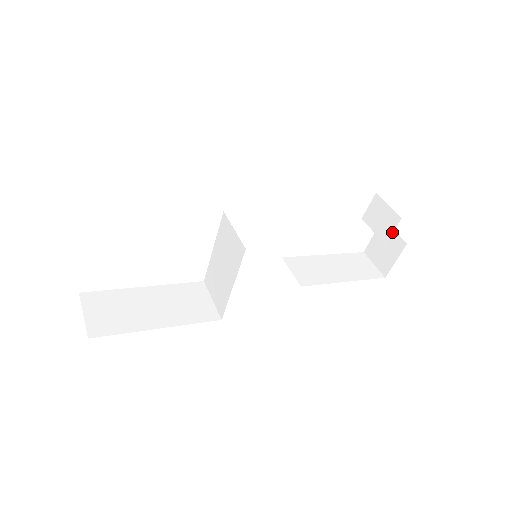
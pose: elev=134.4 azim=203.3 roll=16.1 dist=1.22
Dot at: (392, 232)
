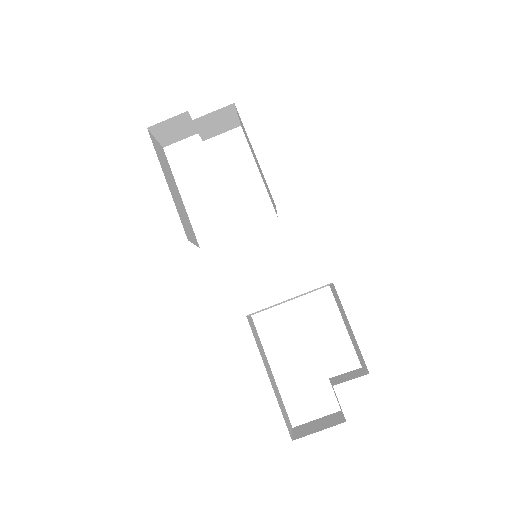
Dot at: occluded
